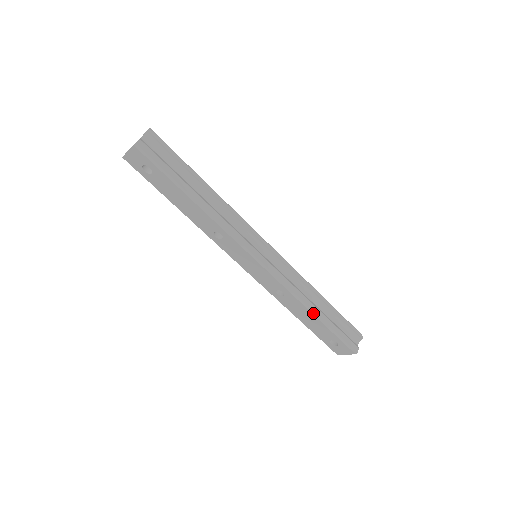
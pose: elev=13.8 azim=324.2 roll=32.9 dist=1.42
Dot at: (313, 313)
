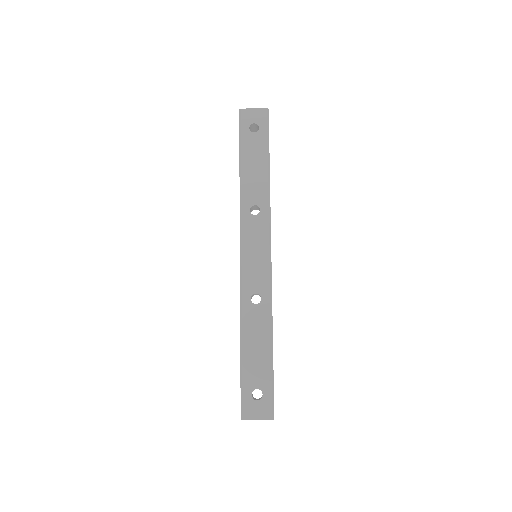
Dot at: (272, 338)
